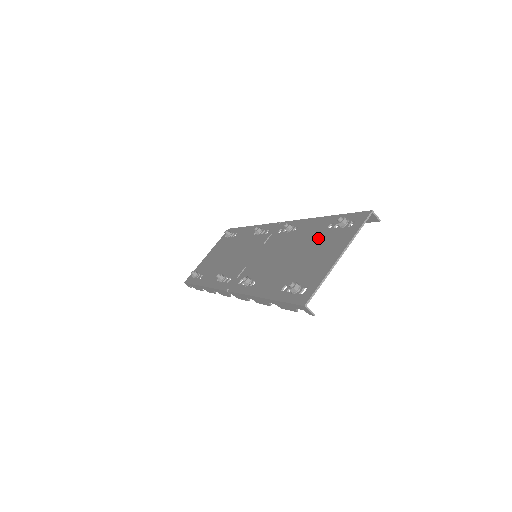
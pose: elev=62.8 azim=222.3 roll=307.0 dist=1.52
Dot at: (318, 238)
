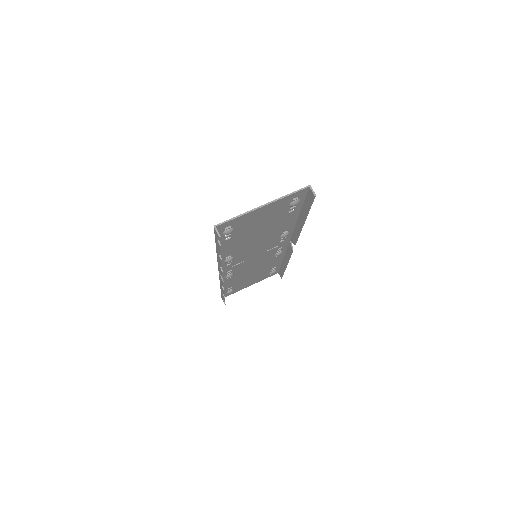
Dot at: occluded
